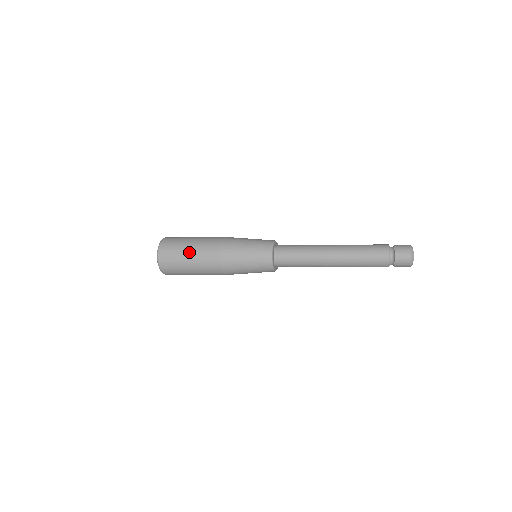
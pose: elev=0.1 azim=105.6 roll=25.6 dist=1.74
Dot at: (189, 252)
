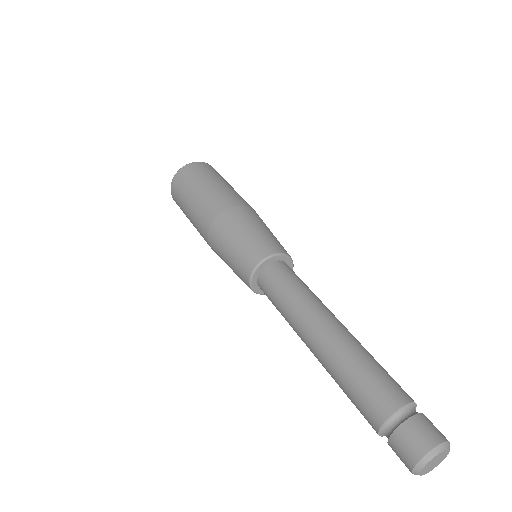
Dot at: (190, 202)
